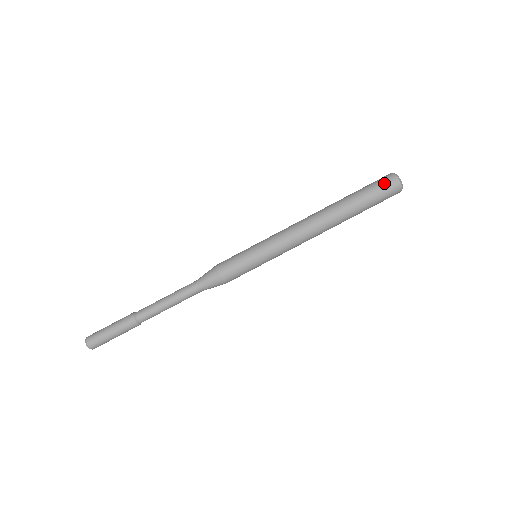
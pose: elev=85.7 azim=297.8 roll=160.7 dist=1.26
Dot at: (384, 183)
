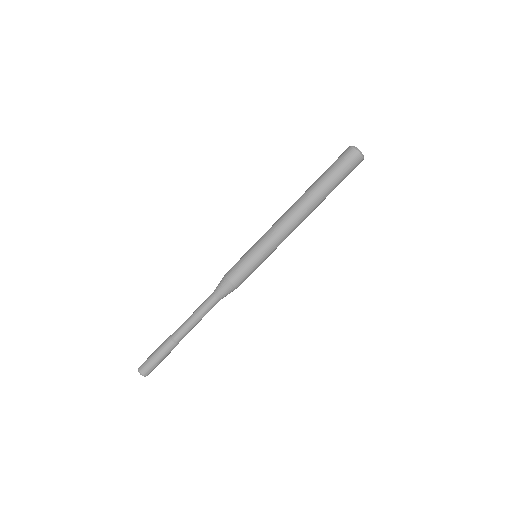
Dot at: (344, 157)
